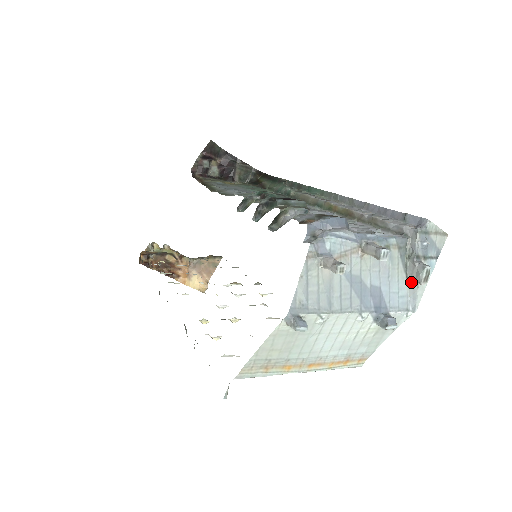
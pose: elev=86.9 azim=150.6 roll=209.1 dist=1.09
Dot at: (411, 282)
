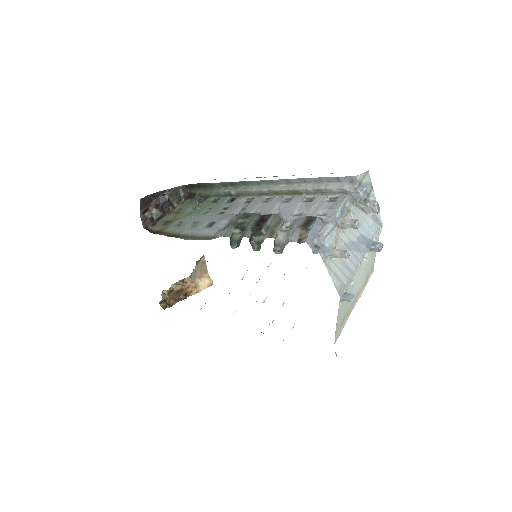
Dot at: (370, 213)
